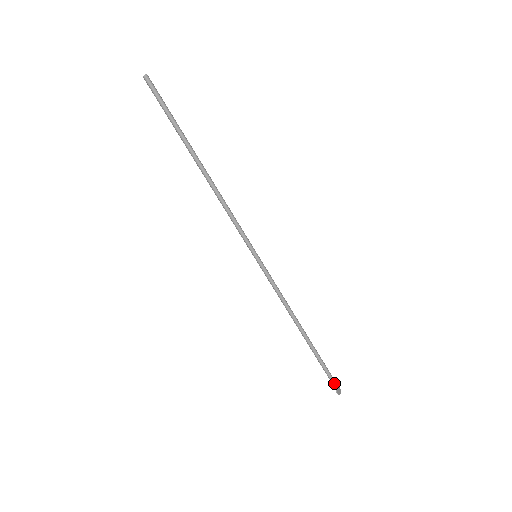
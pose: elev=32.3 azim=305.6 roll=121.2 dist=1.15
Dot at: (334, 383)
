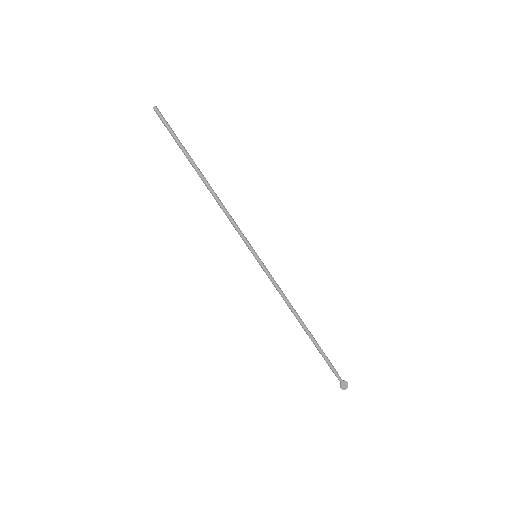
Dot at: (339, 378)
